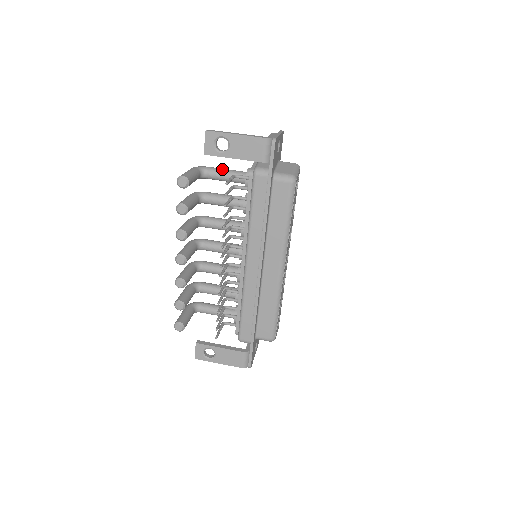
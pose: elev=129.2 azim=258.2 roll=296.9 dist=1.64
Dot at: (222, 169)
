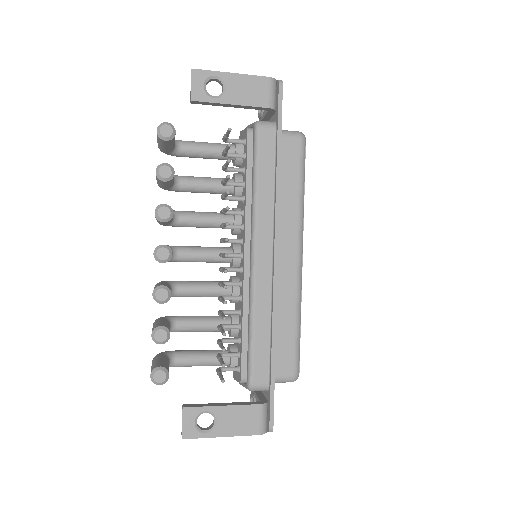
Dot at: occluded
